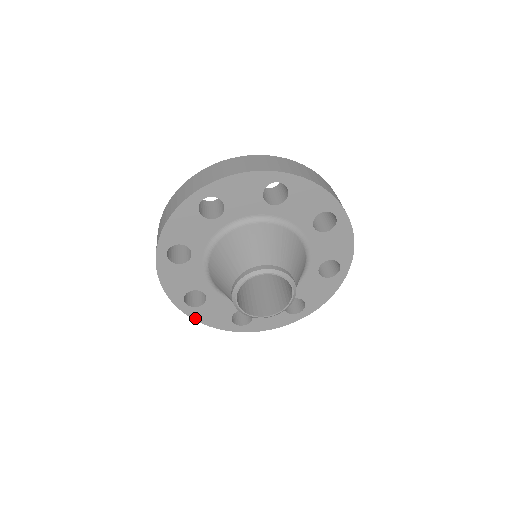
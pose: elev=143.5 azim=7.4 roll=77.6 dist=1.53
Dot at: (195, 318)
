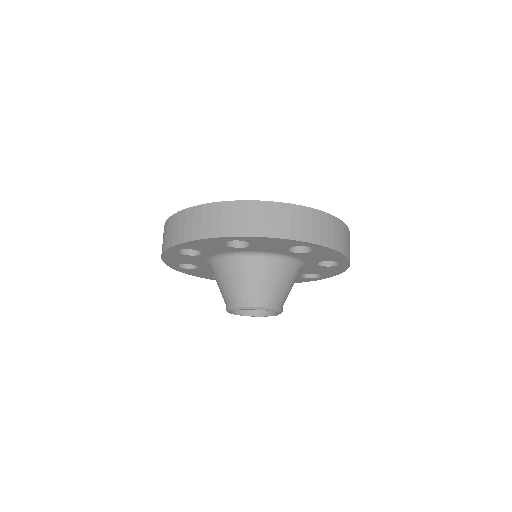
Dot at: occluded
